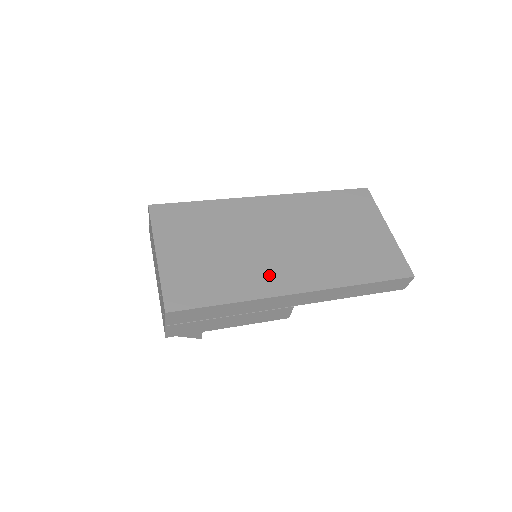
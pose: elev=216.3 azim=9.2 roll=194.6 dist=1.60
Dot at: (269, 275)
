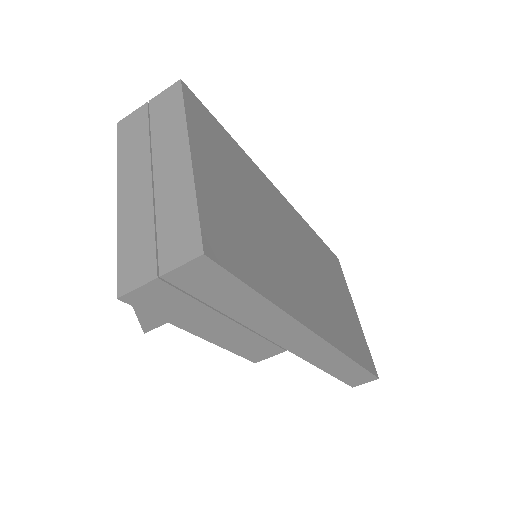
Dot at: (296, 291)
